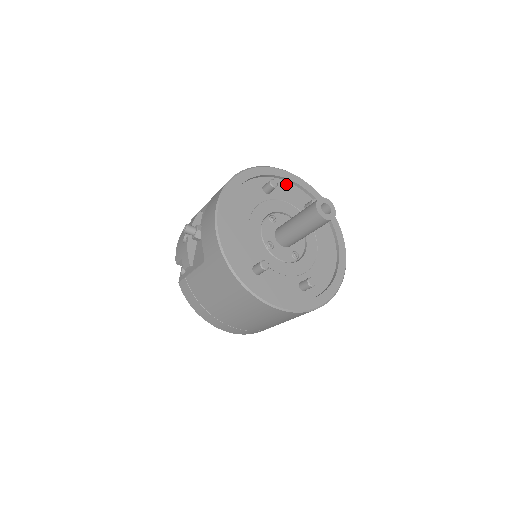
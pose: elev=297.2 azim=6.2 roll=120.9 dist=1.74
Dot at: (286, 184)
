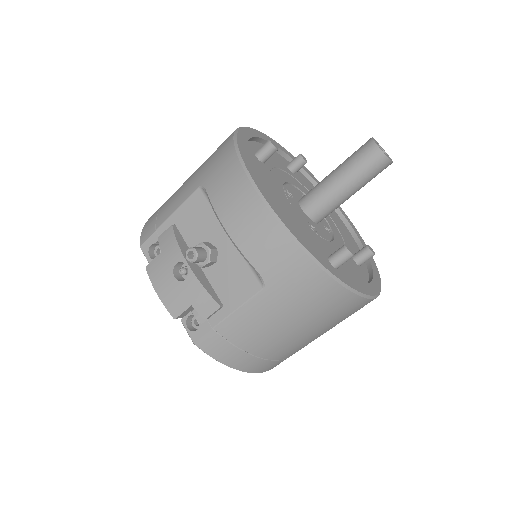
Dot at: occluded
